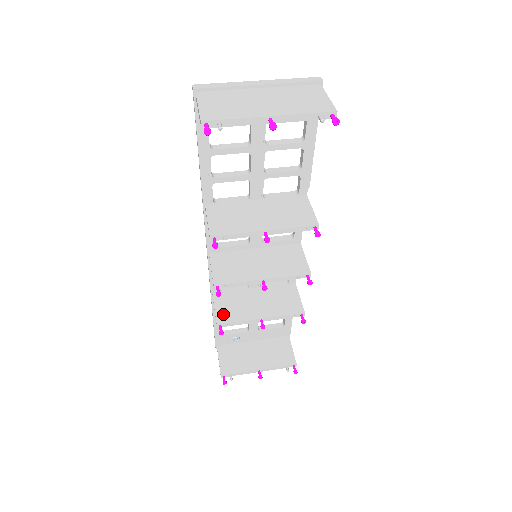
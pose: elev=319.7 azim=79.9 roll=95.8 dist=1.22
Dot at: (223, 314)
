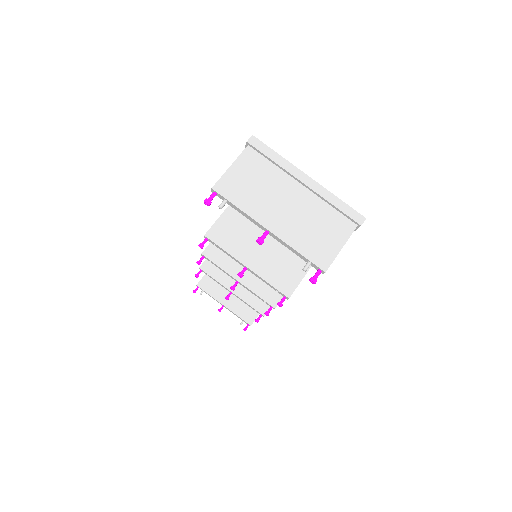
Dot at: (211, 264)
